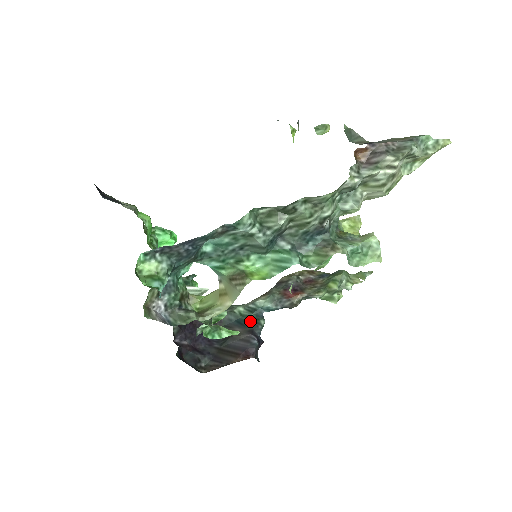
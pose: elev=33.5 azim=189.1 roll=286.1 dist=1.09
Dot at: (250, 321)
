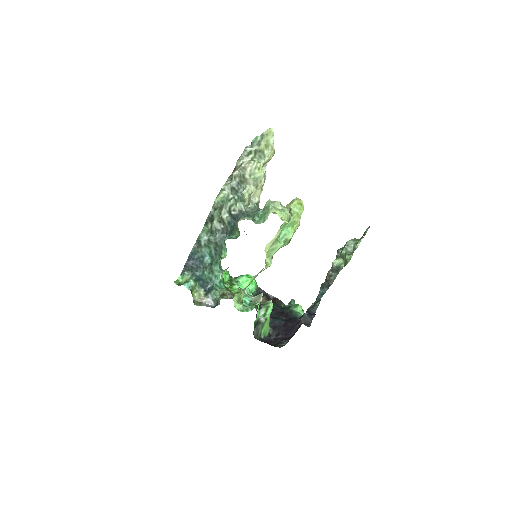
Dot at: occluded
